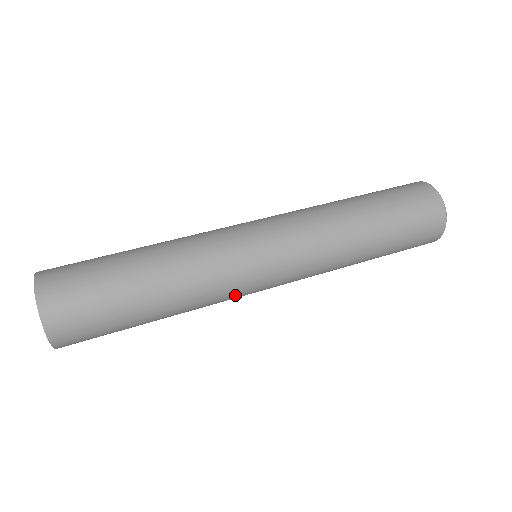
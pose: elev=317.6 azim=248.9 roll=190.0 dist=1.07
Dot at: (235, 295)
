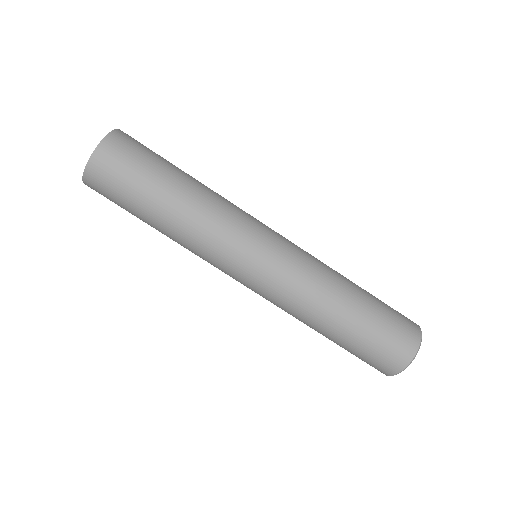
Dot at: (214, 265)
